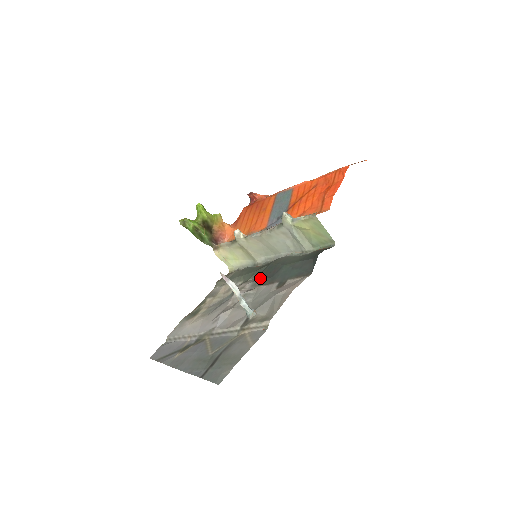
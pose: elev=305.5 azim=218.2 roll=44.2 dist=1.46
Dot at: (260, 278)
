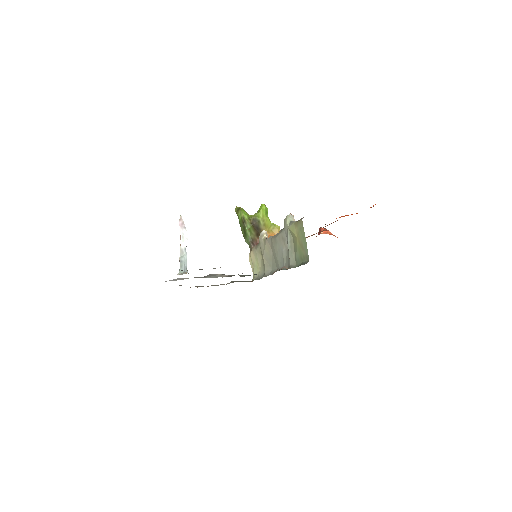
Dot at: occluded
